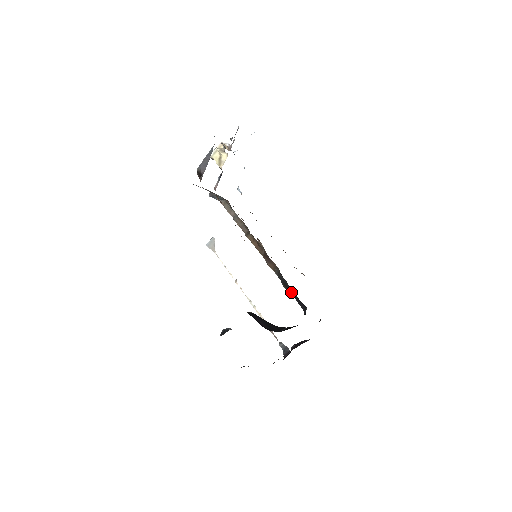
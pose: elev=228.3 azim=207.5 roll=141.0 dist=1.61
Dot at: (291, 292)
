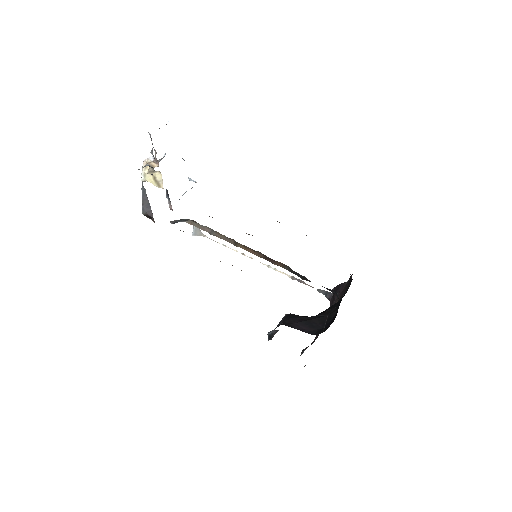
Dot at: occluded
